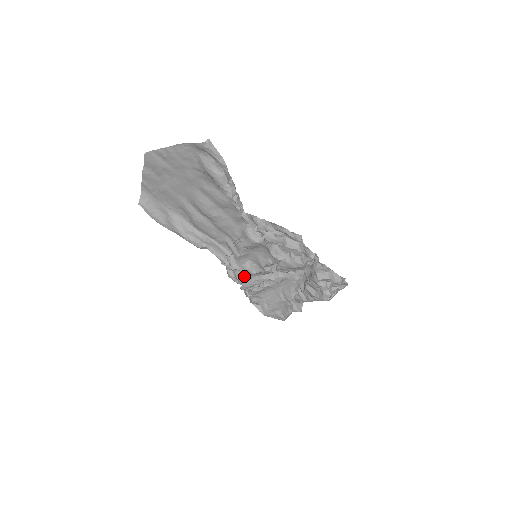
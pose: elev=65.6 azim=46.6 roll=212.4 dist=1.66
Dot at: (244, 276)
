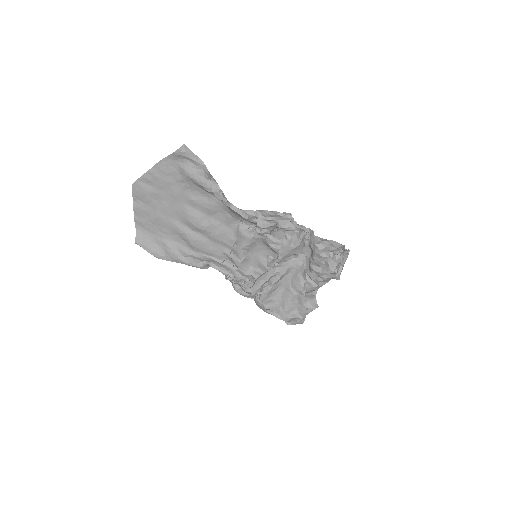
Dot at: occluded
